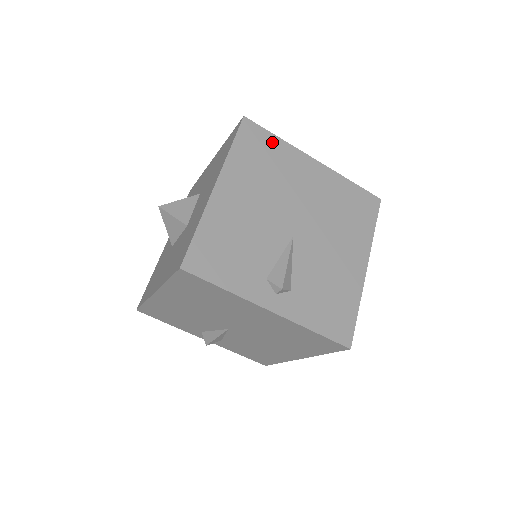
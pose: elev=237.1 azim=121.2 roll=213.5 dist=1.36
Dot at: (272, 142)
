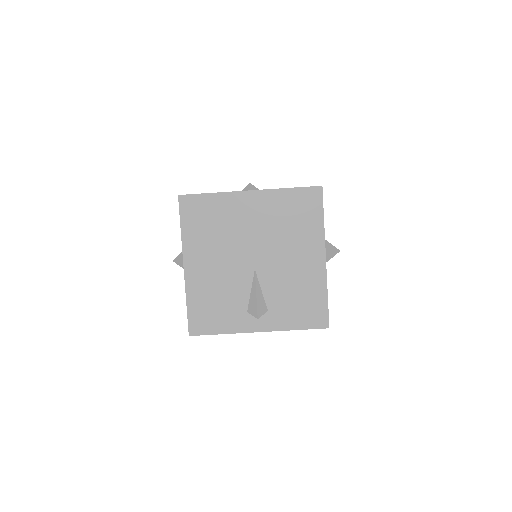
Dot at: (208, 202)
